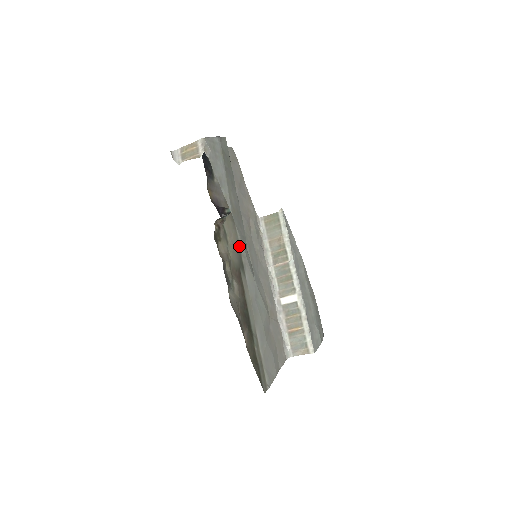
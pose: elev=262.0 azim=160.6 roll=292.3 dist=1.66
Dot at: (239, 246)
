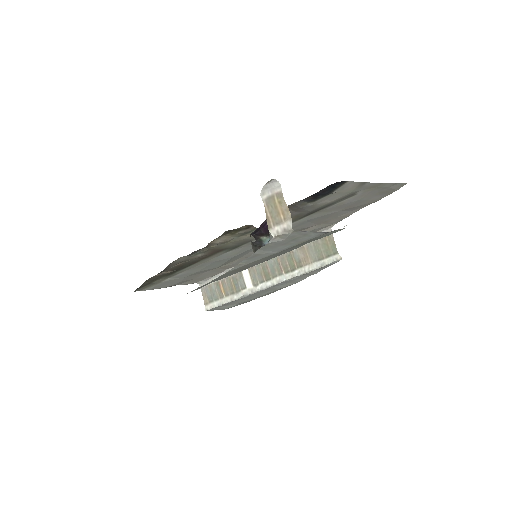
Dot at: occluded
